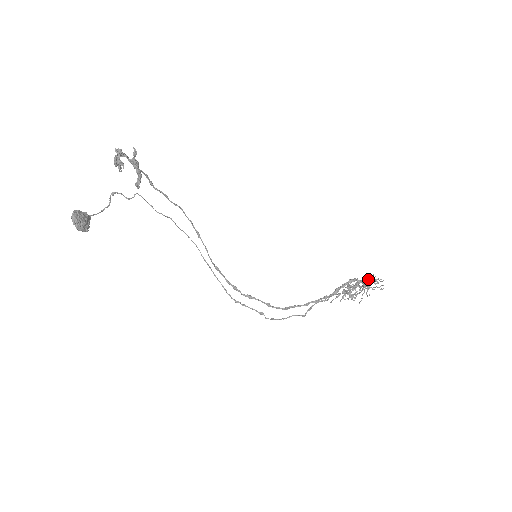
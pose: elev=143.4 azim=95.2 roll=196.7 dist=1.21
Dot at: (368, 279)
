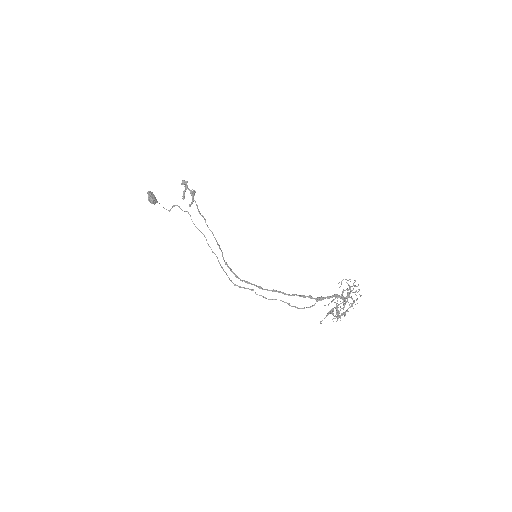
Dot at: (349, 292)
